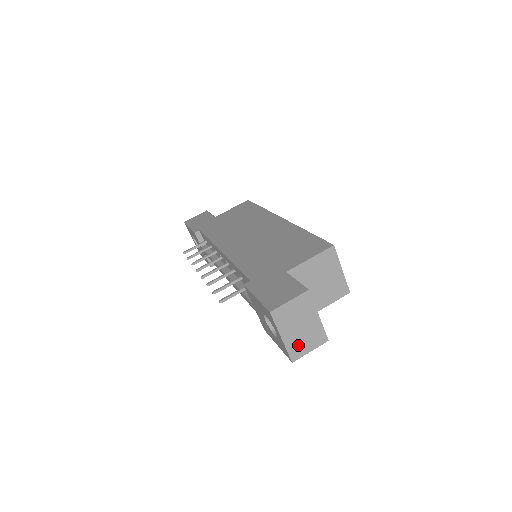
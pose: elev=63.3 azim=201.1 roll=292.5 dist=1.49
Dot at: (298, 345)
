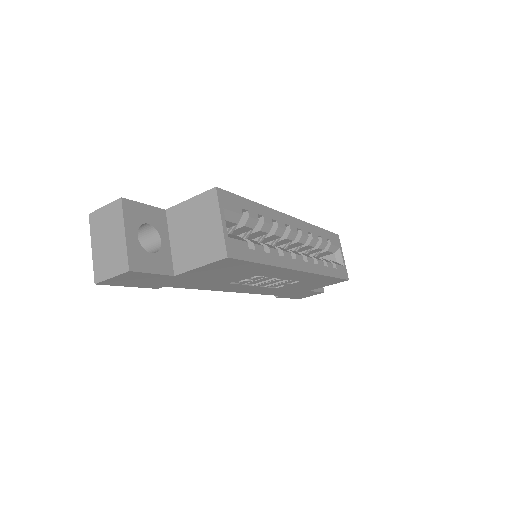
Dot at: (103, 264)
